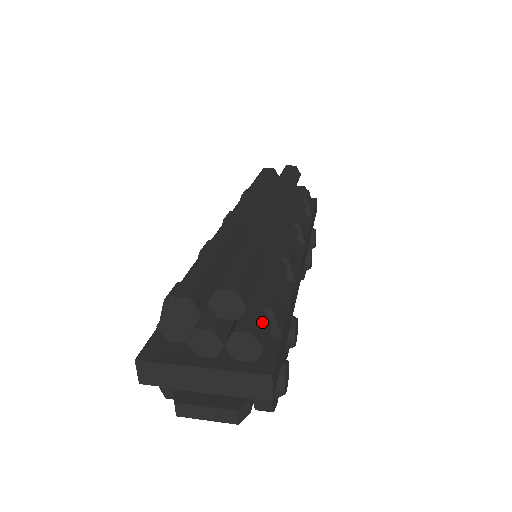
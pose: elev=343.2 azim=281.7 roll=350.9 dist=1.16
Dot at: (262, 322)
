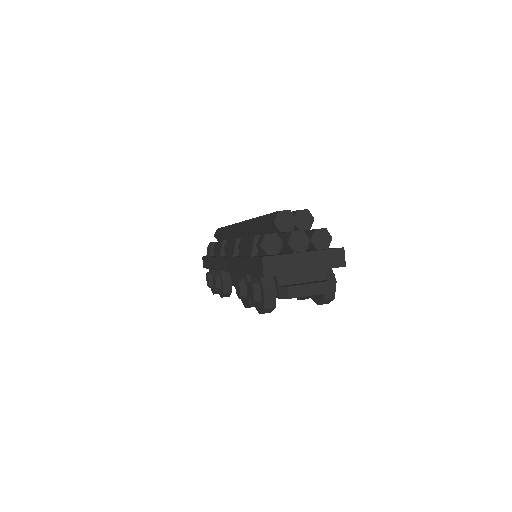
Dot at: occluded
